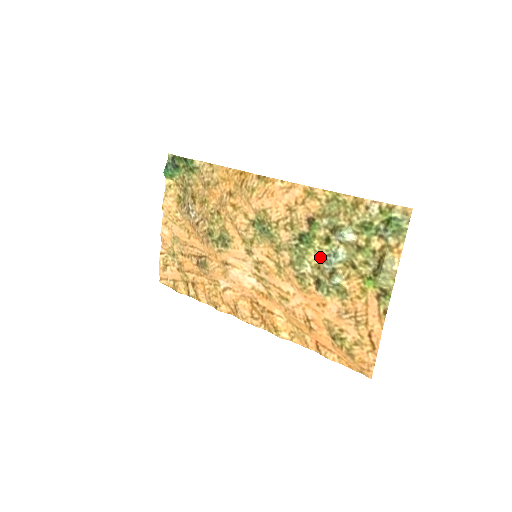
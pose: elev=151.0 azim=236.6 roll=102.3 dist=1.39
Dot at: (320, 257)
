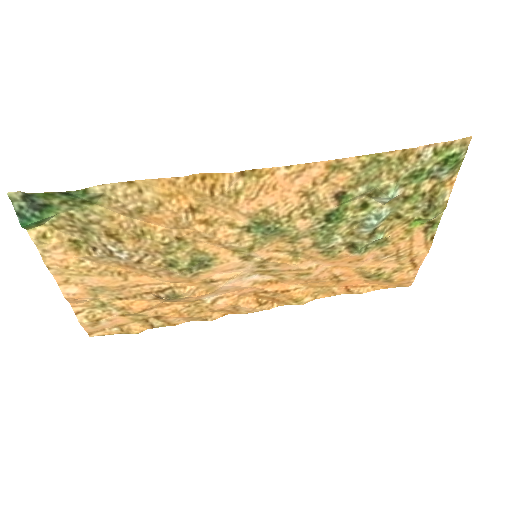
Dot at: (354, 224)
